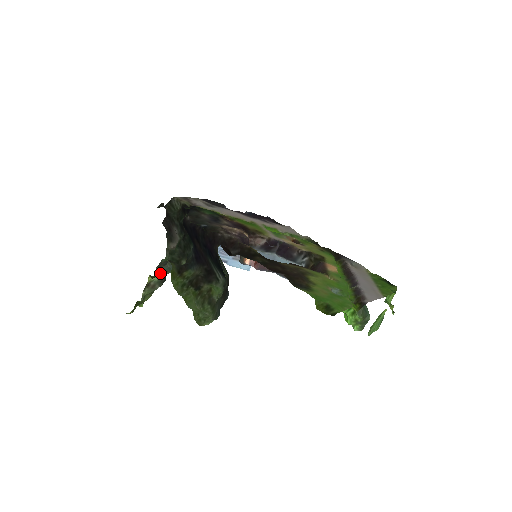
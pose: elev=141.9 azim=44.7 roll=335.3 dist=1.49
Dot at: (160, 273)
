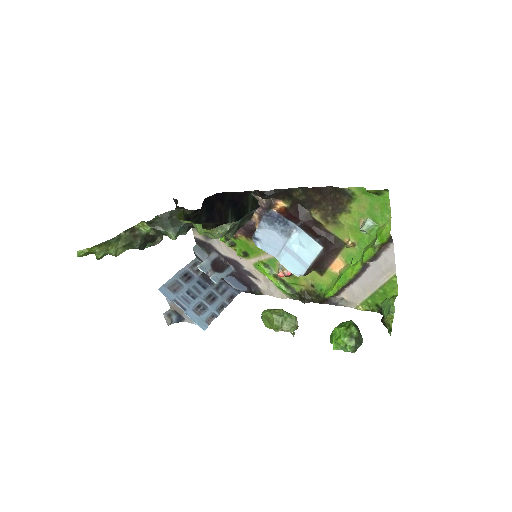
Dot at: (155, 224)
